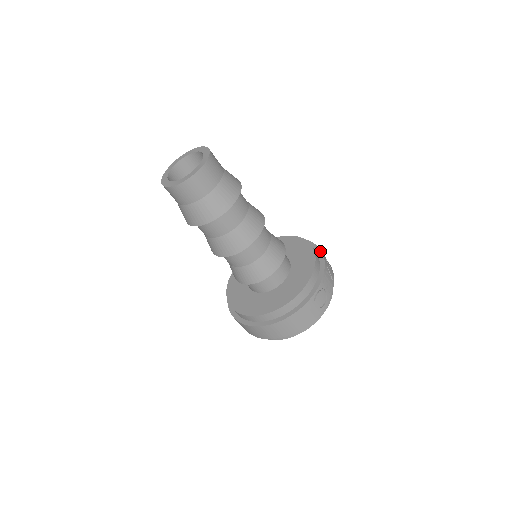
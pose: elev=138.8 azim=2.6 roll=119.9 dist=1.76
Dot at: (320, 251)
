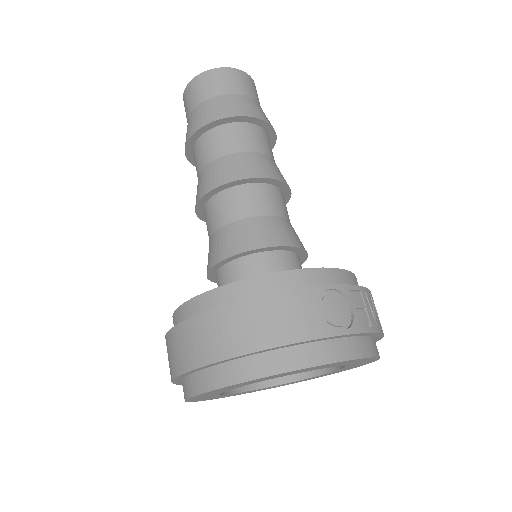
Dot at: occluded
